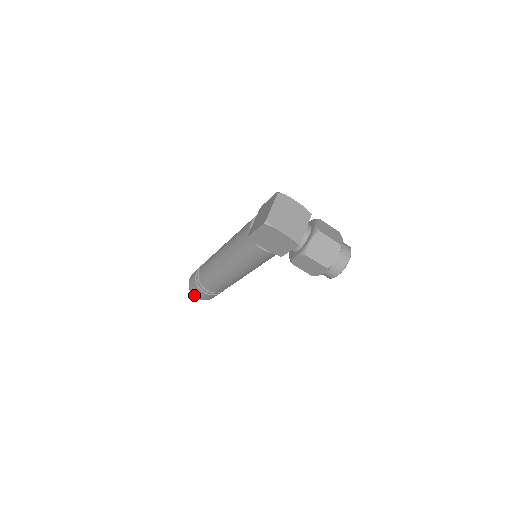
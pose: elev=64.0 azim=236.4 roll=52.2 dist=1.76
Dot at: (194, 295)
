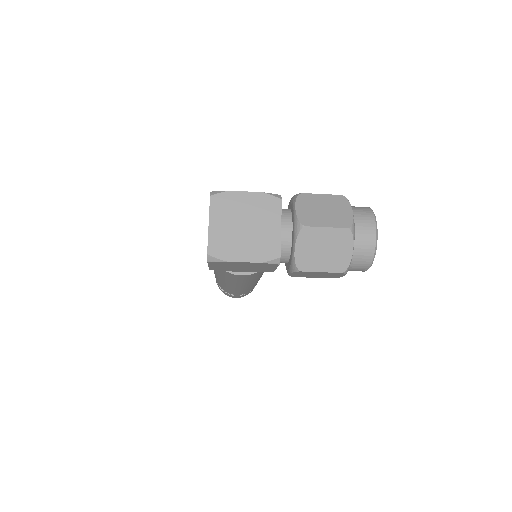
Dot at: occluded
